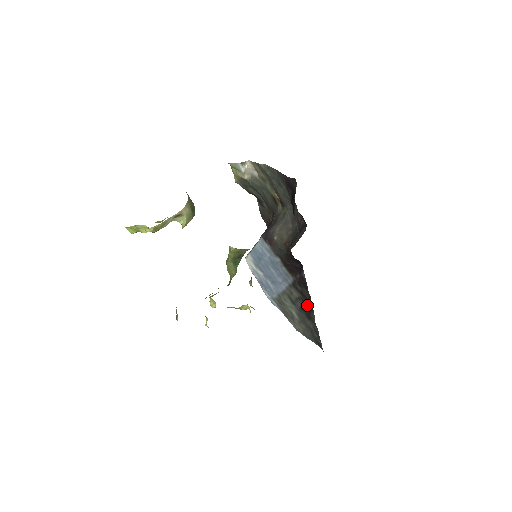
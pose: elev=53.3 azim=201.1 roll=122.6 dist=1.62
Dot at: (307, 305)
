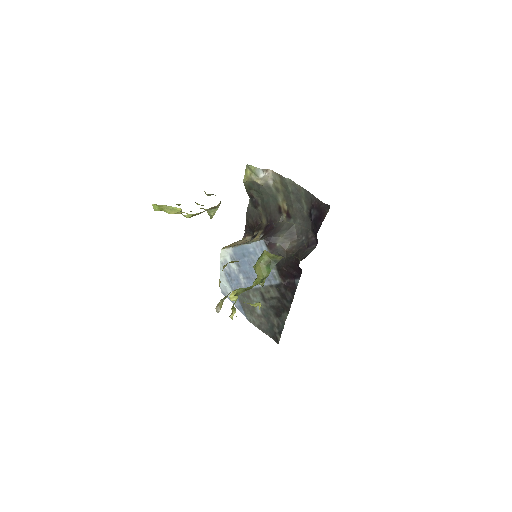
Dot at: (282, 305)
